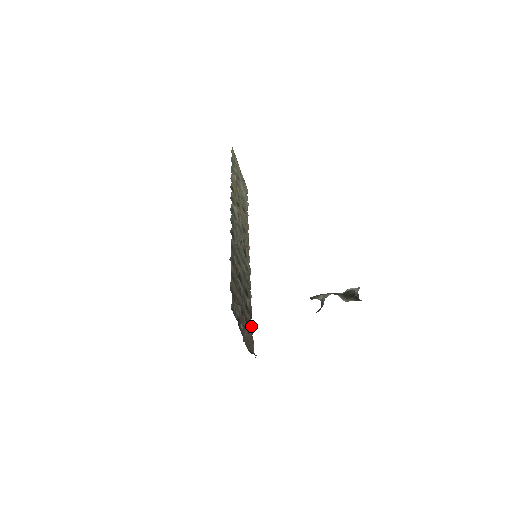
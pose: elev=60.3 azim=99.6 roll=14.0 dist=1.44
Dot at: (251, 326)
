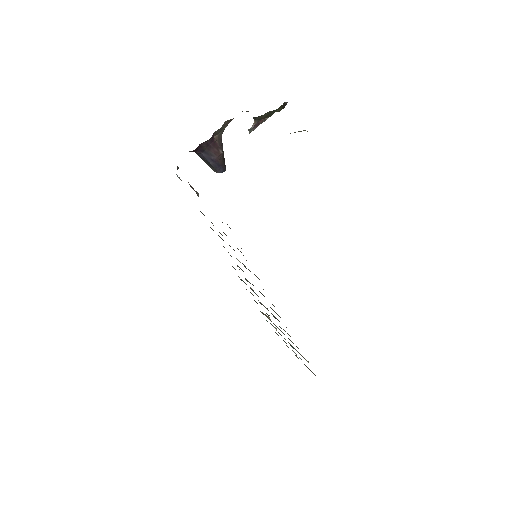
Dot at: occluded
